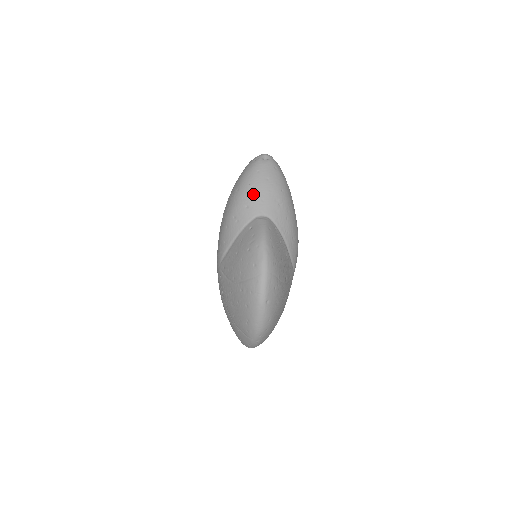
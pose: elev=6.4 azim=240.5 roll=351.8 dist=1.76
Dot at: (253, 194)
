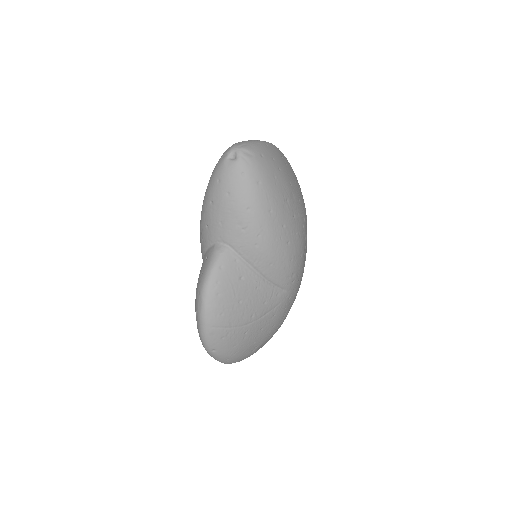
Dot at: (212, 213)
